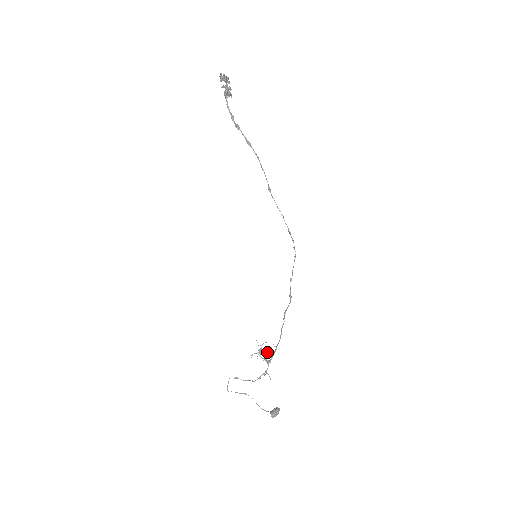
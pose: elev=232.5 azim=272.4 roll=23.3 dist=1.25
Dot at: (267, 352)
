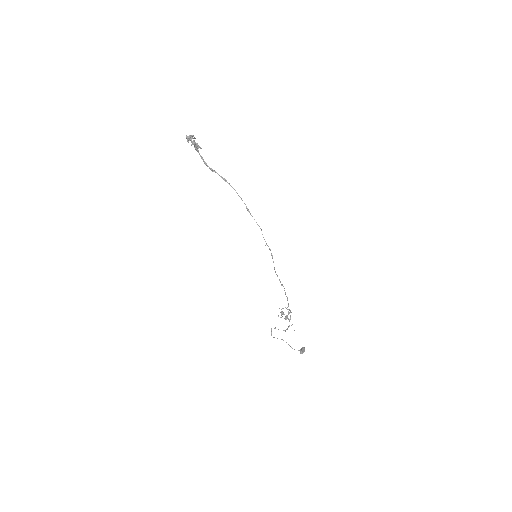
Dot at: (288, 312)
